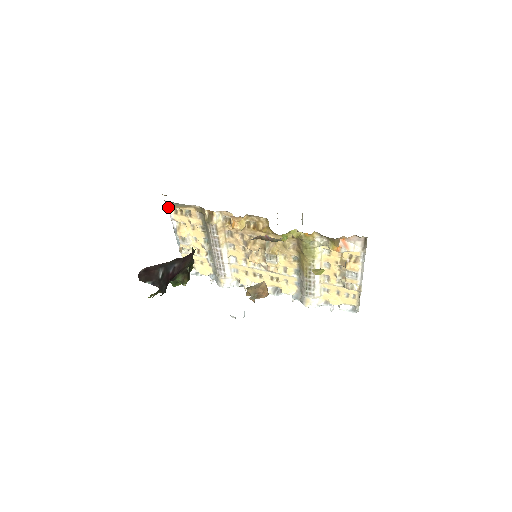
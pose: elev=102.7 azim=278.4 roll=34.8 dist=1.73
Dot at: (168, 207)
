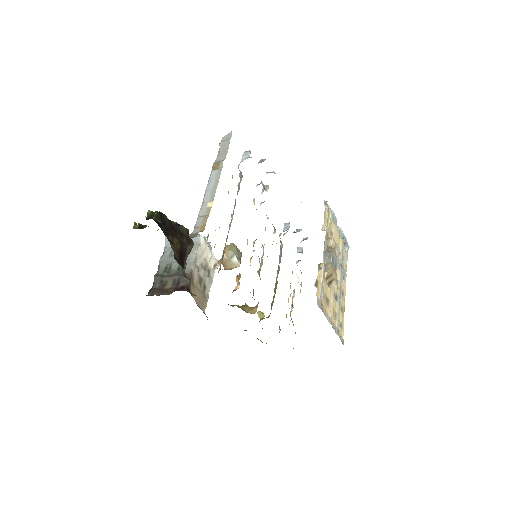
Dot at: (195, 228)
